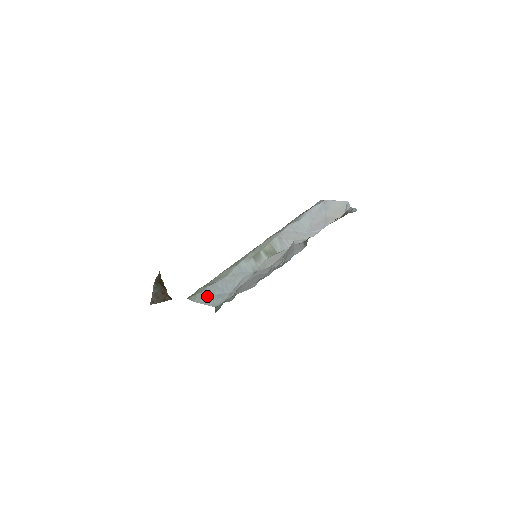
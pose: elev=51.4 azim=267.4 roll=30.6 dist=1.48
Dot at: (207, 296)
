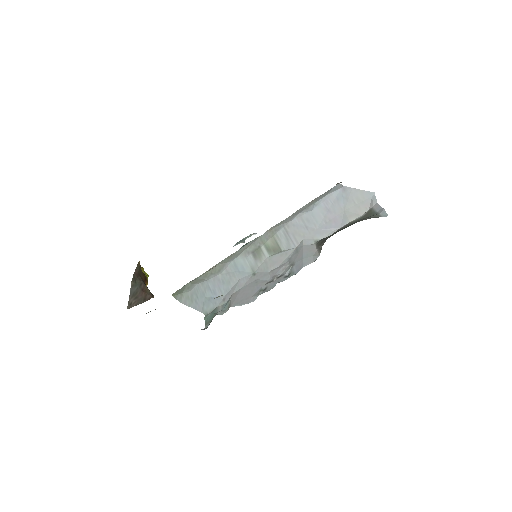
Dot at: (196, 297)
